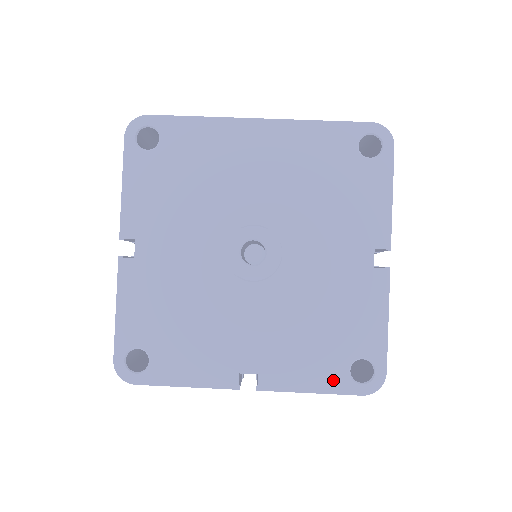
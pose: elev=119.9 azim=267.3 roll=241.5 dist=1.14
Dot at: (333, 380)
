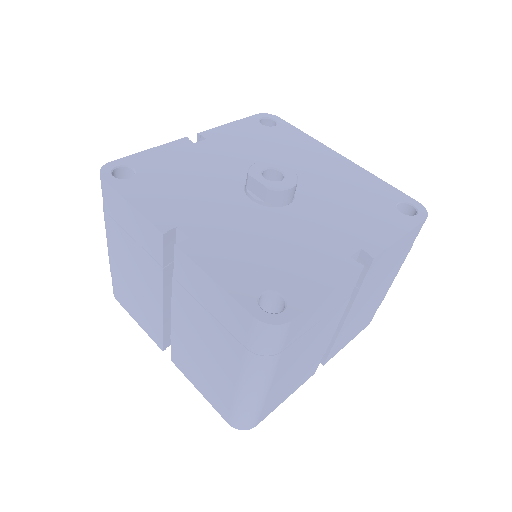
Dot at: (241, 287)
